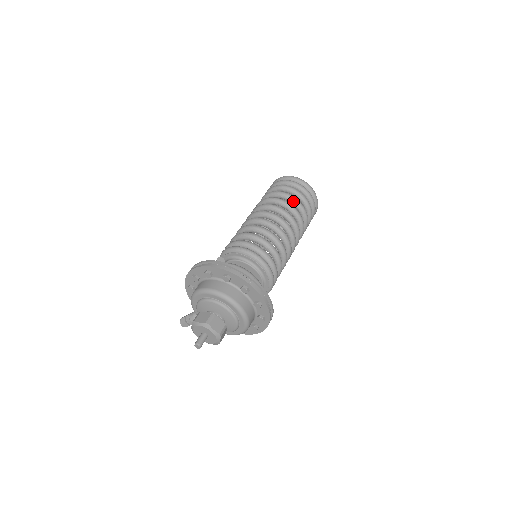
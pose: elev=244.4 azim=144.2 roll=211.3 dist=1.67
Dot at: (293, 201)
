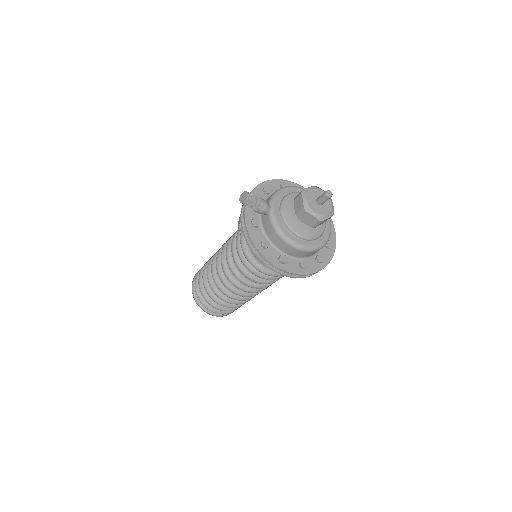
Dot at: occluded
